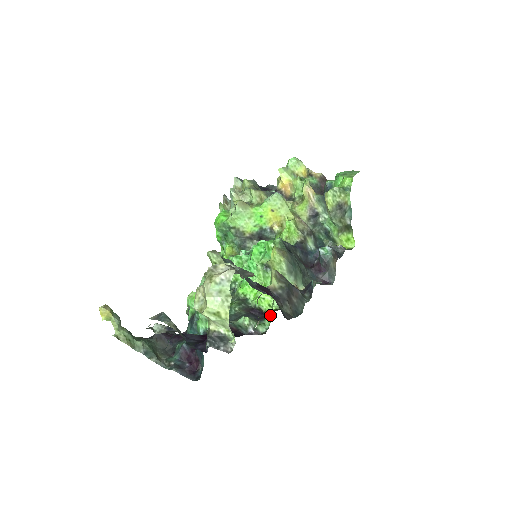
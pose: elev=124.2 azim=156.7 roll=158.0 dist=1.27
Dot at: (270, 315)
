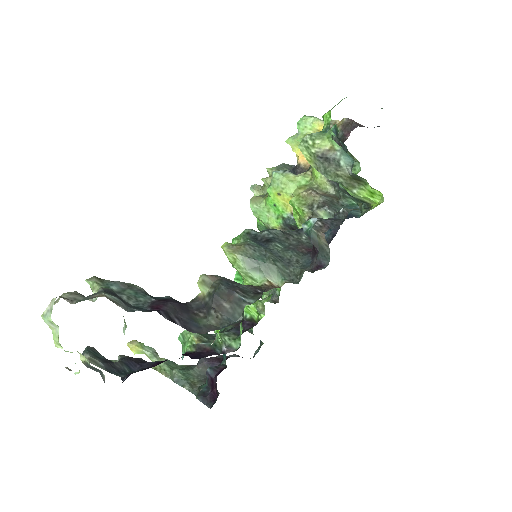
Dot at: (240, 327)
